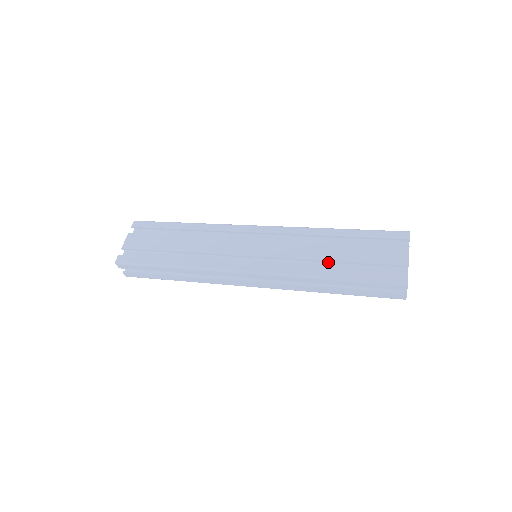
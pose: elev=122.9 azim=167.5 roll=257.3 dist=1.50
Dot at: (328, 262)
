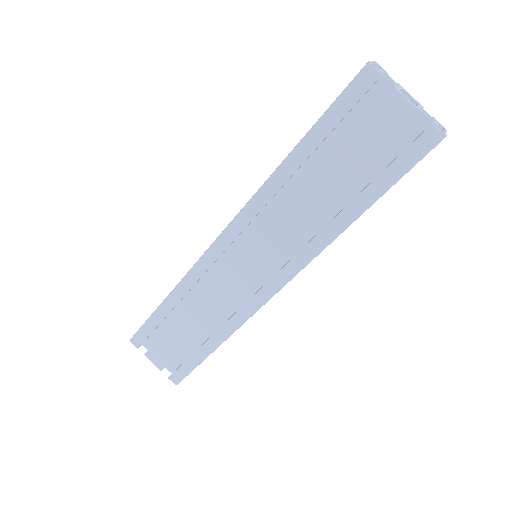
Dot at: (330, 199)
